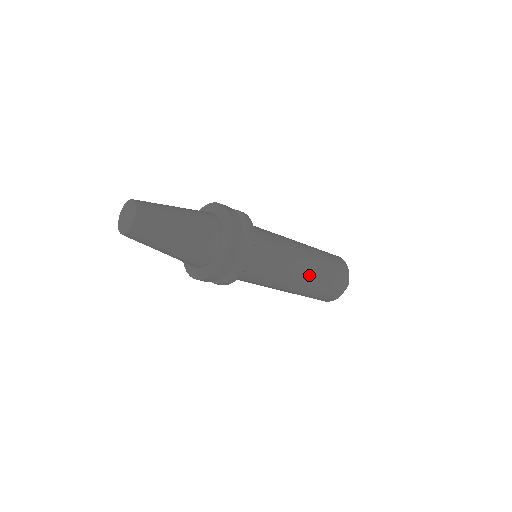
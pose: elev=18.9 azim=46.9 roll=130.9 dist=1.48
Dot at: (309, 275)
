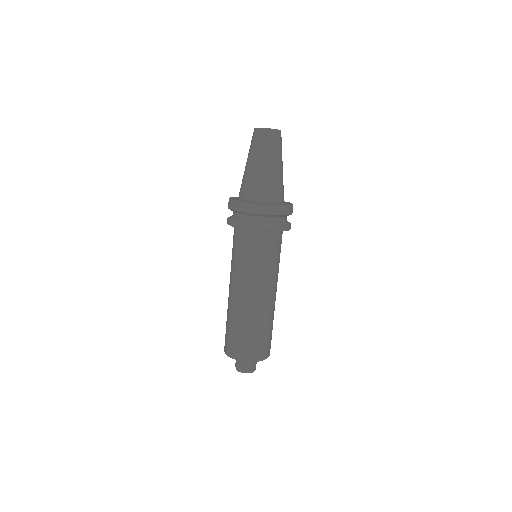
Dot at: (273, 305)
